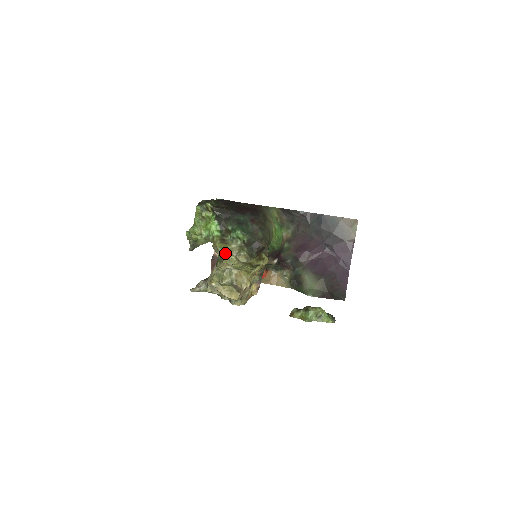
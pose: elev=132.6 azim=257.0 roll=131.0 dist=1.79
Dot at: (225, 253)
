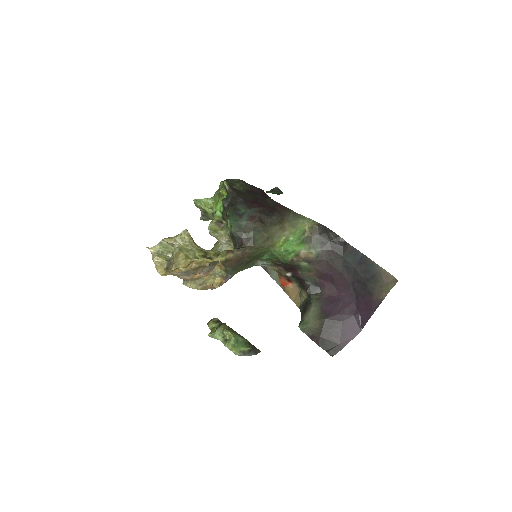
Dot at: (214, 235)
